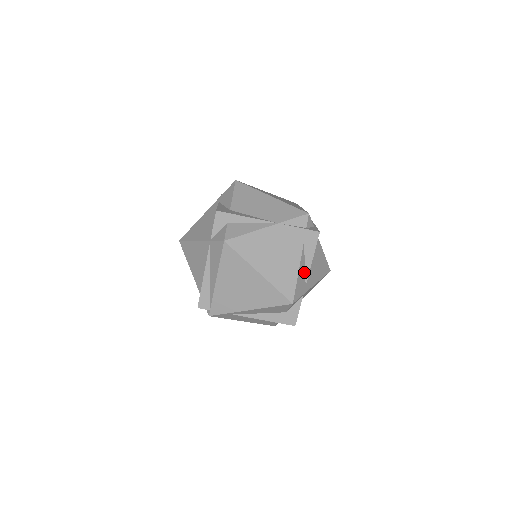
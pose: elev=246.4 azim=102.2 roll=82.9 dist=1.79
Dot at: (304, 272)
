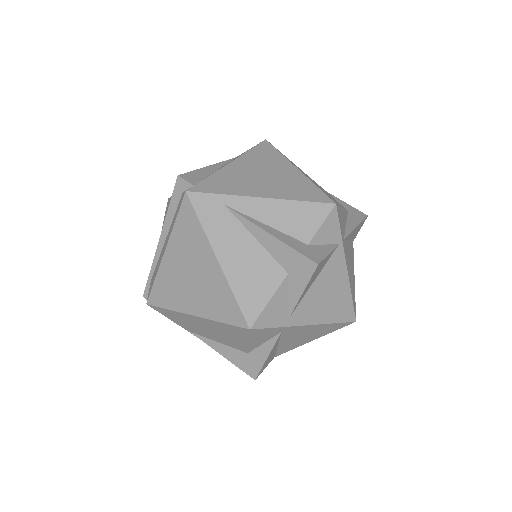
Dot at: (344, 227)
